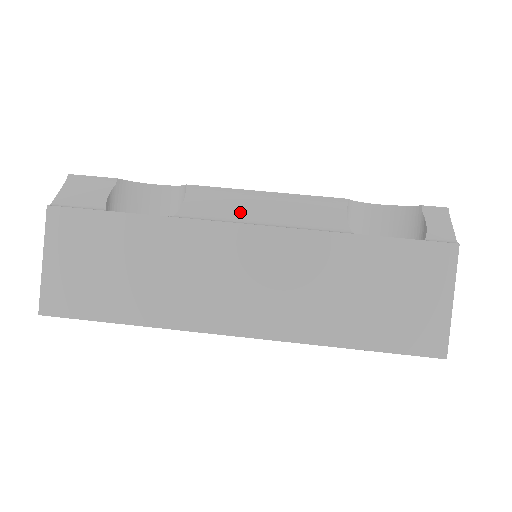
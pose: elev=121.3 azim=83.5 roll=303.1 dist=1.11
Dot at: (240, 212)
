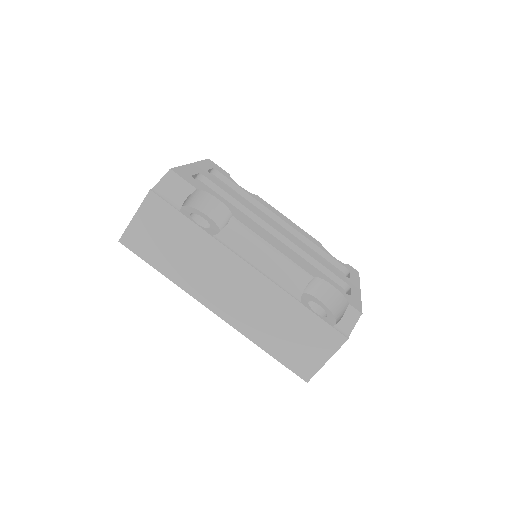
Dot at: (251, 253)
